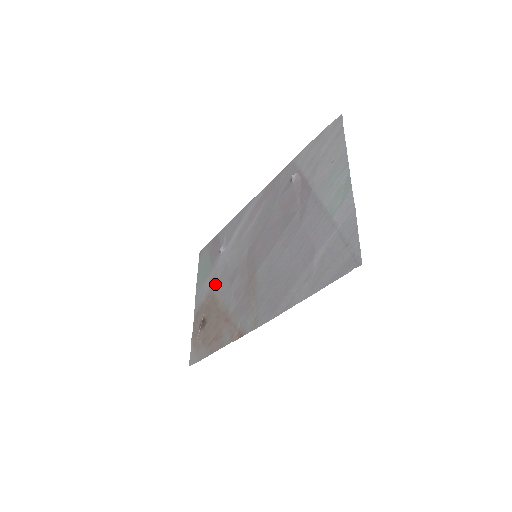
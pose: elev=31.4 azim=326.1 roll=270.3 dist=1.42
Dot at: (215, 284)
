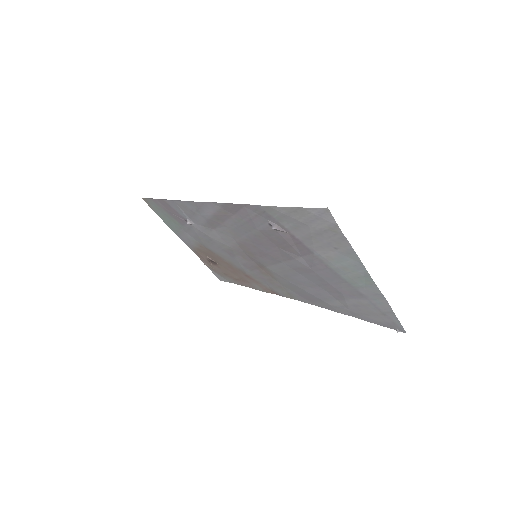
Dot at: (204, 244)
